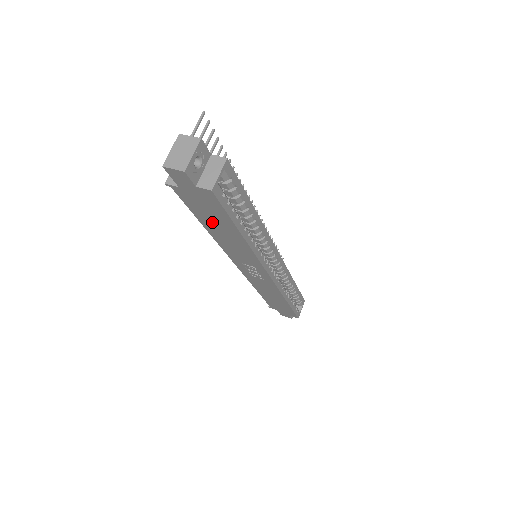
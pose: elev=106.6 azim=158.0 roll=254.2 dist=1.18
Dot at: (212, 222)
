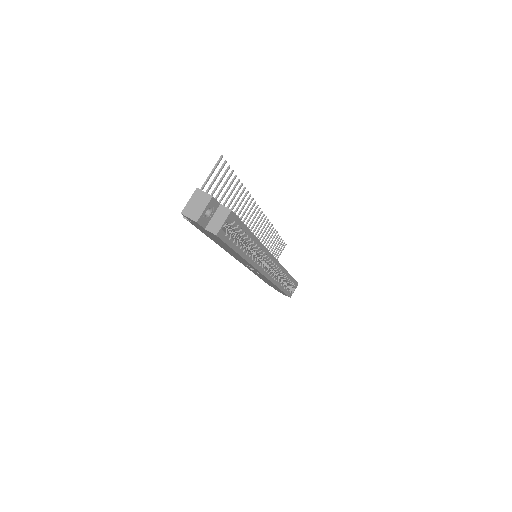
Dot at: (218, 242)
